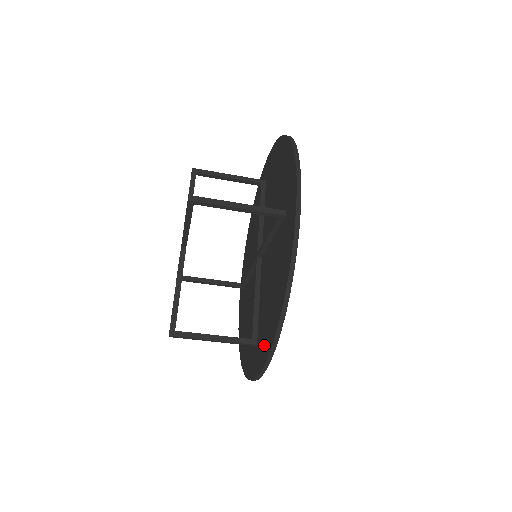
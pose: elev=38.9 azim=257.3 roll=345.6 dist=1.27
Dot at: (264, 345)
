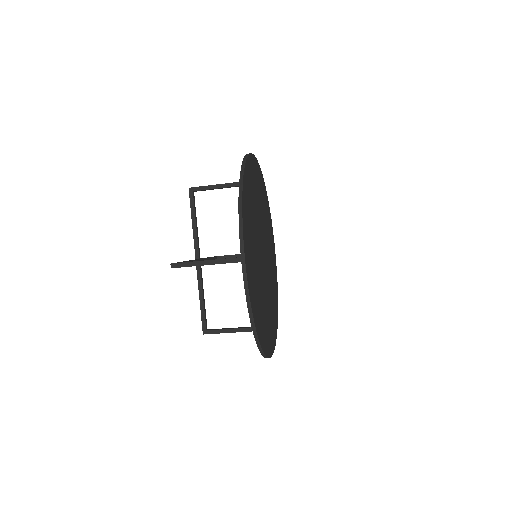
Dot at: occluded
